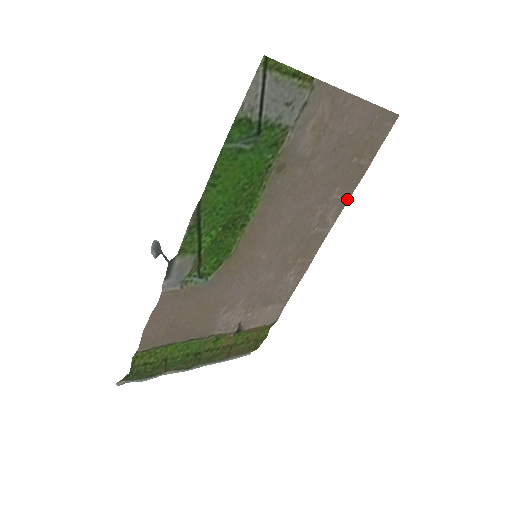
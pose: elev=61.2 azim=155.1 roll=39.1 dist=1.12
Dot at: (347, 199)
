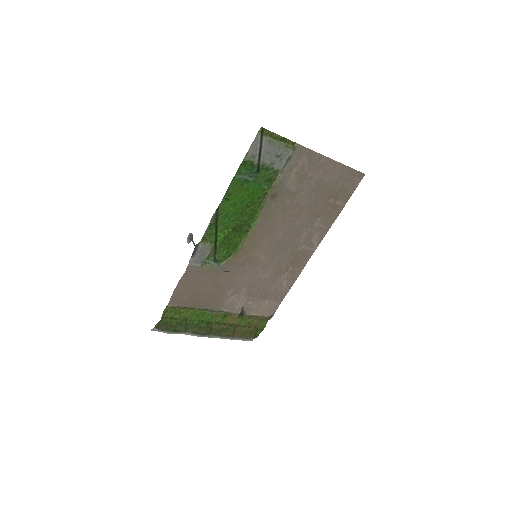
Dot at: (328, 229)
